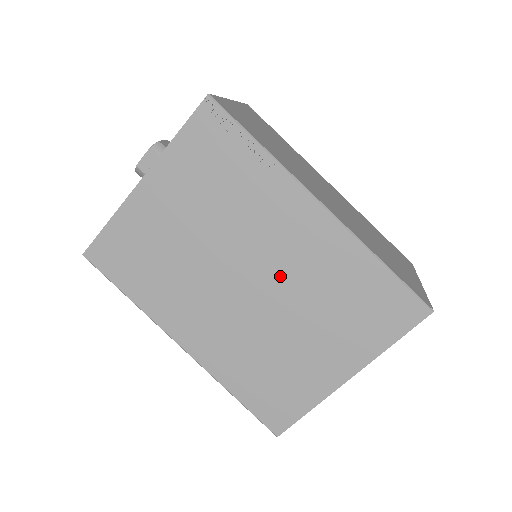
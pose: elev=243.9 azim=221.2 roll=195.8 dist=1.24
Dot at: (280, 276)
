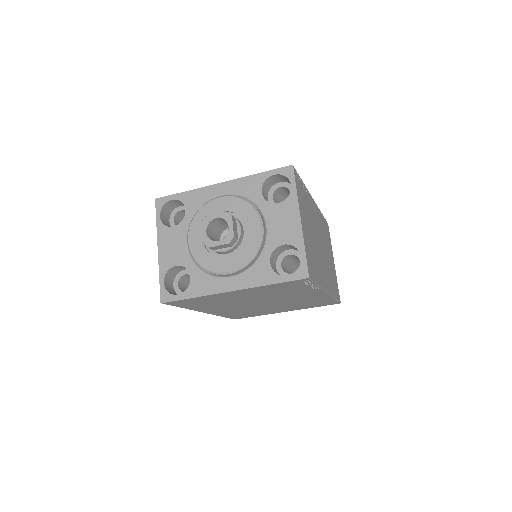
Dot at: (283, 302)
